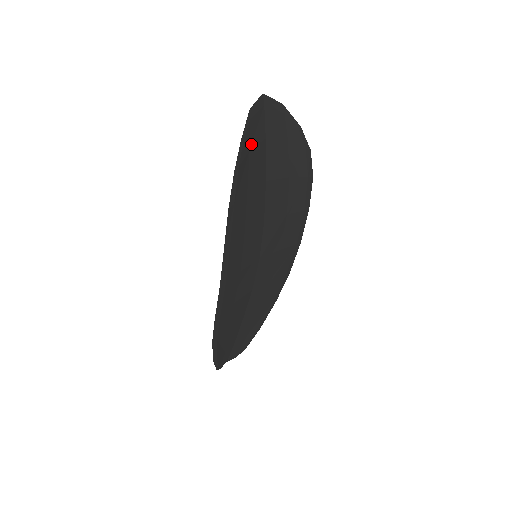
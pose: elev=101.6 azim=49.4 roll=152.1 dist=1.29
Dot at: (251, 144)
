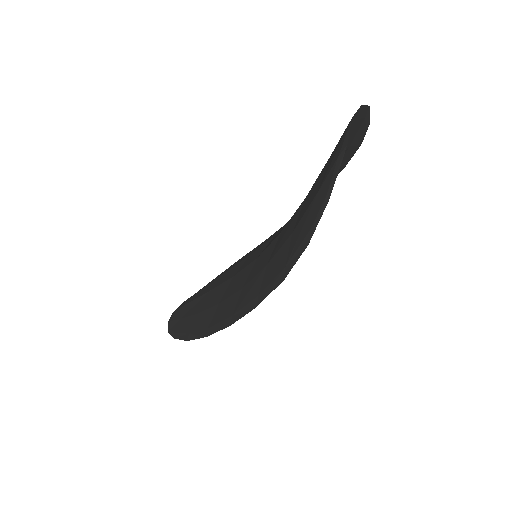
Dot at: occluded
